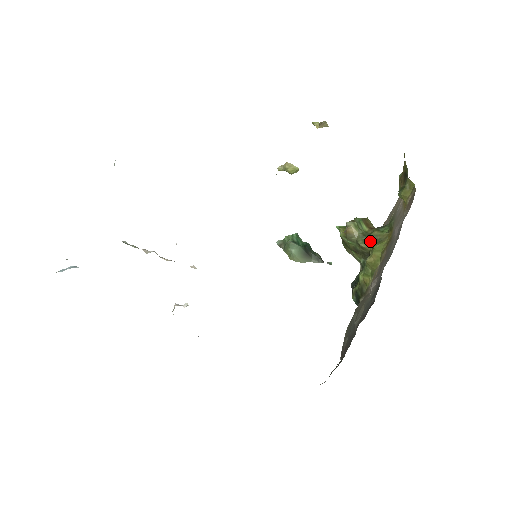
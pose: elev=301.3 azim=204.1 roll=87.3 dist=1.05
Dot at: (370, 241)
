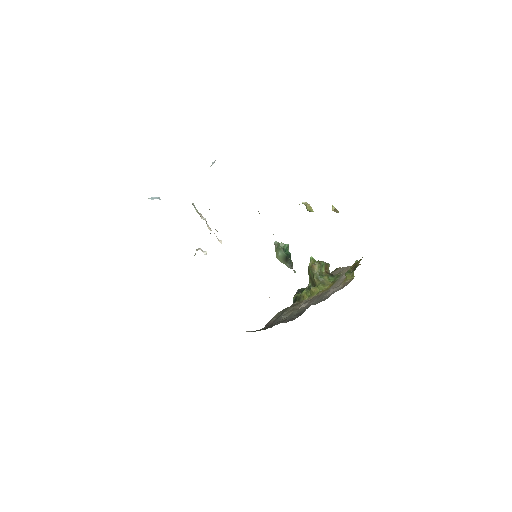
Dot at: (320, 280)
